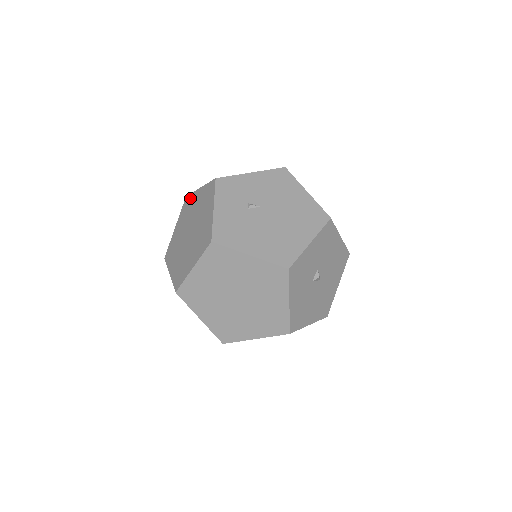
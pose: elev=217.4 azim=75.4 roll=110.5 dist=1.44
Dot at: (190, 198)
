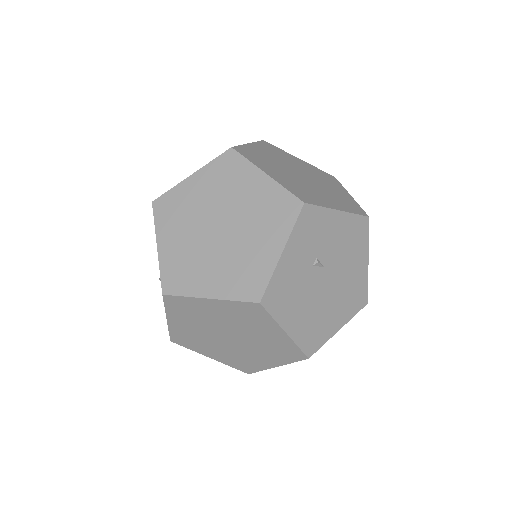
Dot at: (240, 165)
